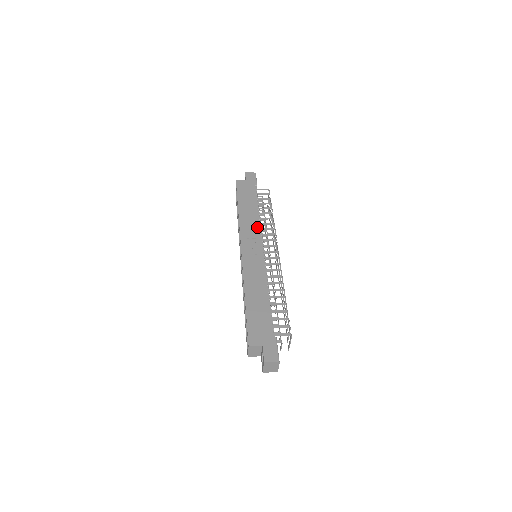
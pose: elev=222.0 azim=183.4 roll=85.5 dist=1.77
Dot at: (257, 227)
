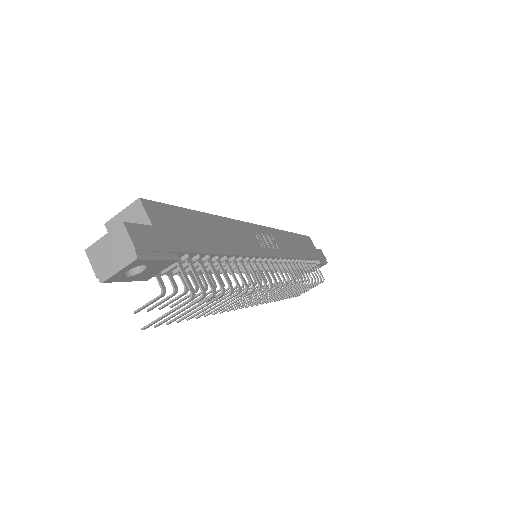
Dot at: (290, 253)
